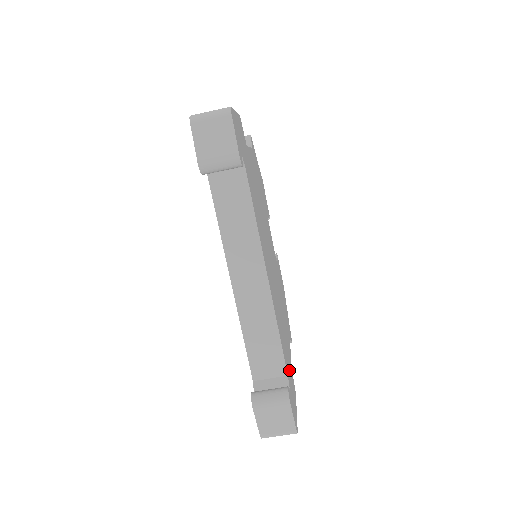
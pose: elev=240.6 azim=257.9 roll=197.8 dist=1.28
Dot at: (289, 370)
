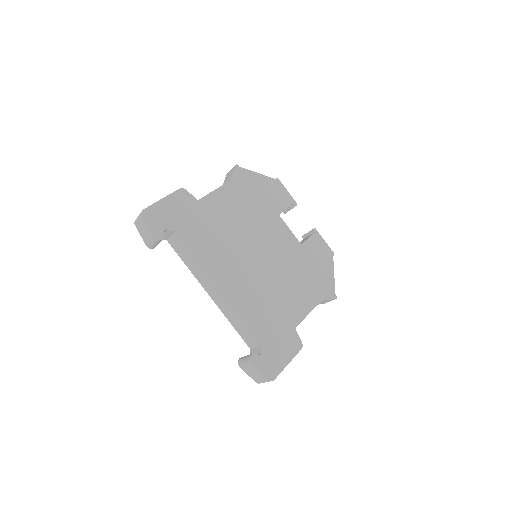
Dot at: (278, 336)
